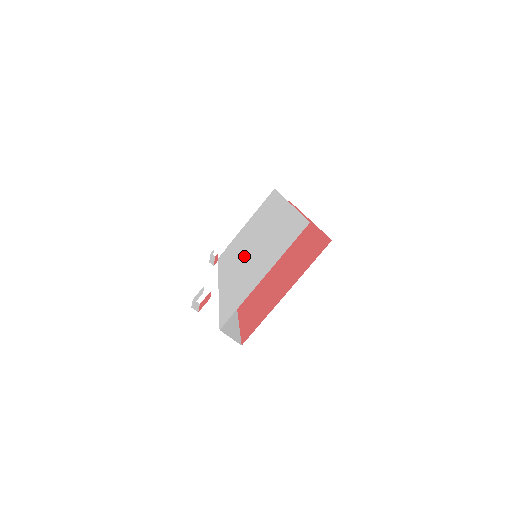
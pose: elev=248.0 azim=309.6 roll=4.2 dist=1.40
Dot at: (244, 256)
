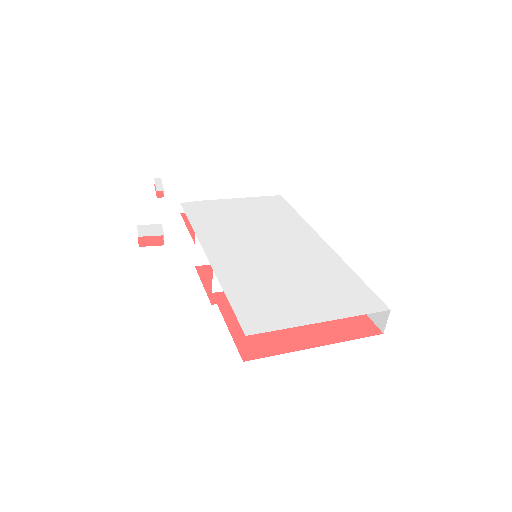
Dot at: (255, 251)
